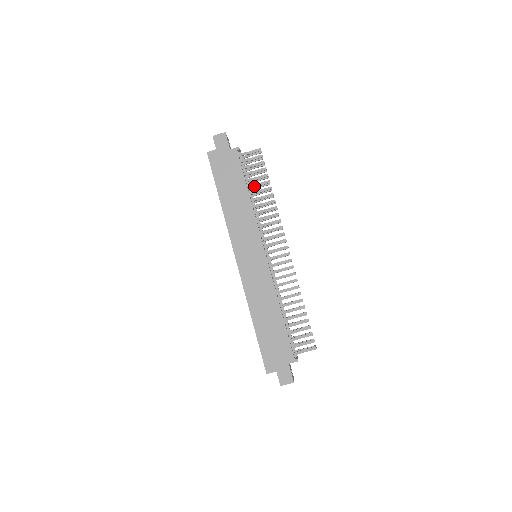
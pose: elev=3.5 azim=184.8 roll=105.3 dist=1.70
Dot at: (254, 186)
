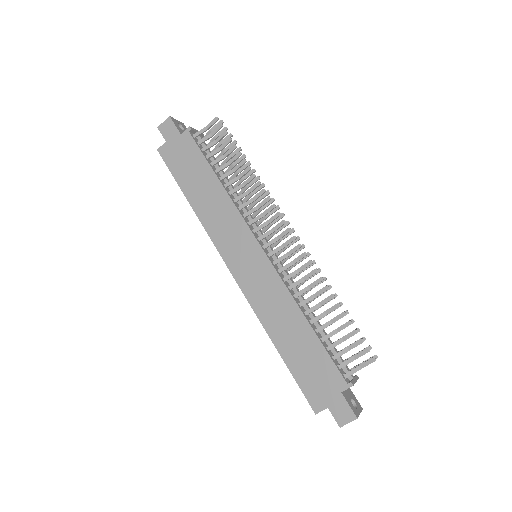
Dot at: (224, 167)
